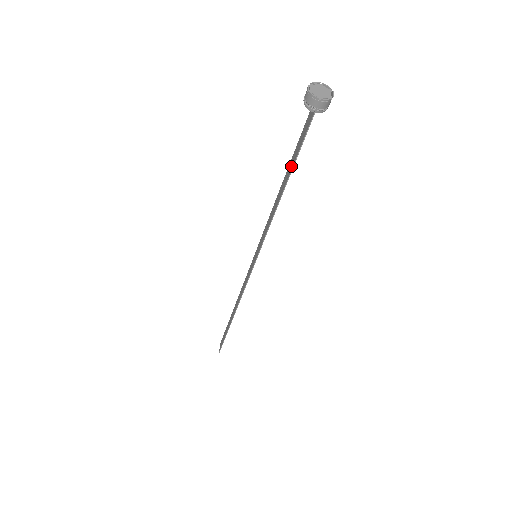
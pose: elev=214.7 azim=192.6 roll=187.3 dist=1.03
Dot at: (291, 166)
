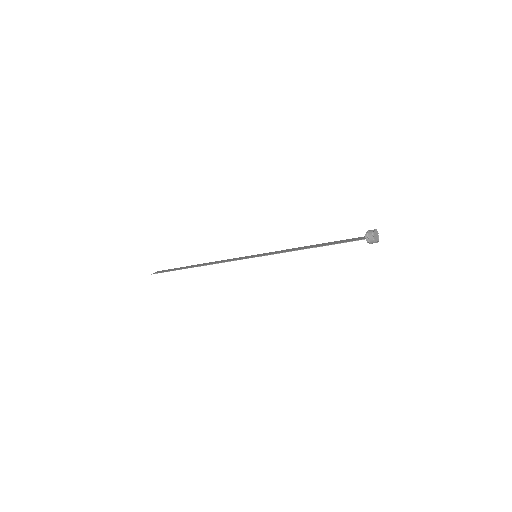
Dot at: (330, 244)
